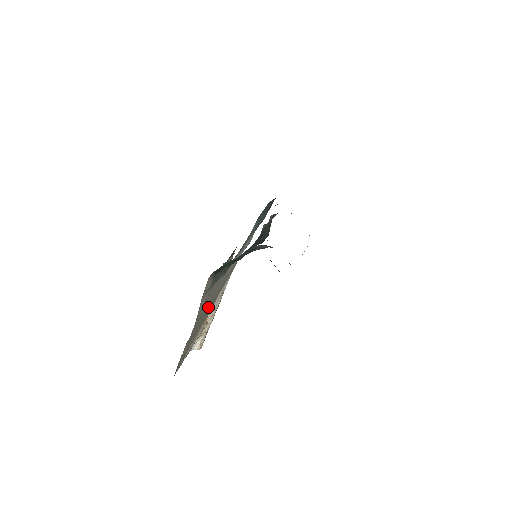
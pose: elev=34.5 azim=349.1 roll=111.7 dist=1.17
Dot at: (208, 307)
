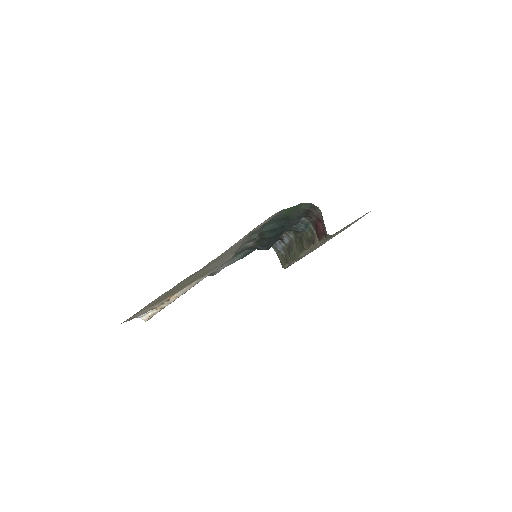
Dot at: (204, 271)
